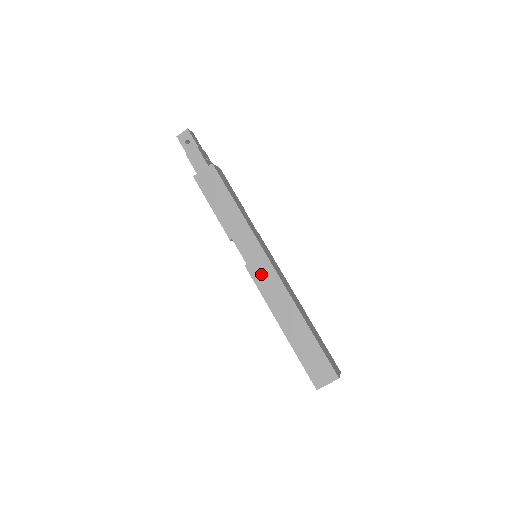
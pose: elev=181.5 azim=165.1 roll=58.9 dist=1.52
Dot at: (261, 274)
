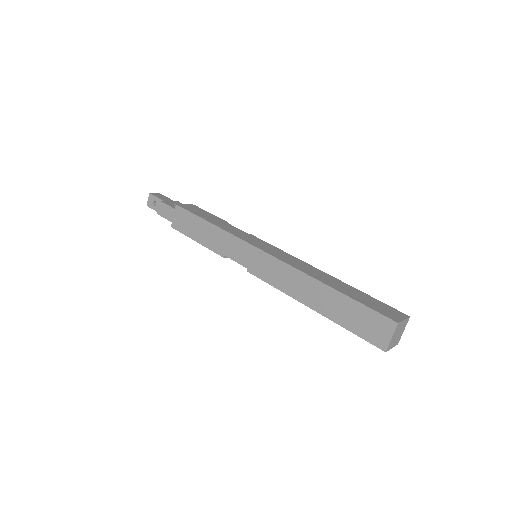
Dot at: (263, 269)
